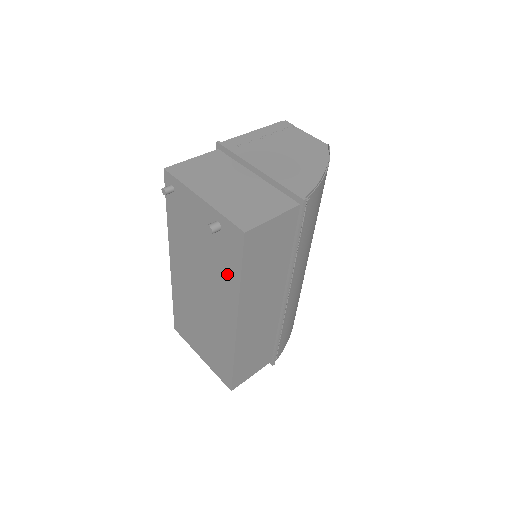
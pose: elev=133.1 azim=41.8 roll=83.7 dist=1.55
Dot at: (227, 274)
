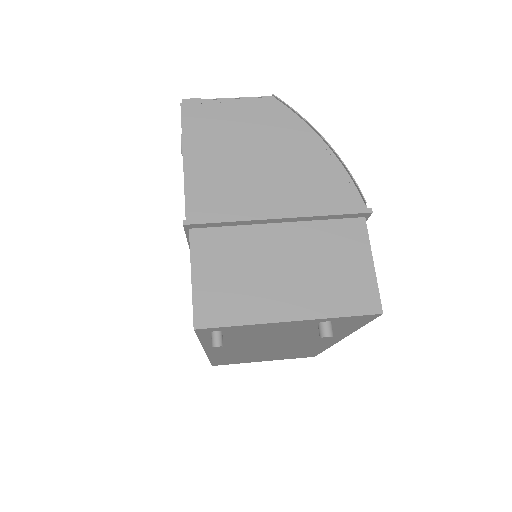
Dot at: (333, 333)
